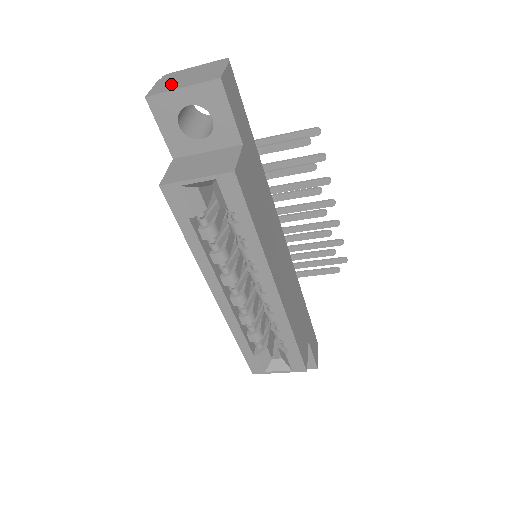
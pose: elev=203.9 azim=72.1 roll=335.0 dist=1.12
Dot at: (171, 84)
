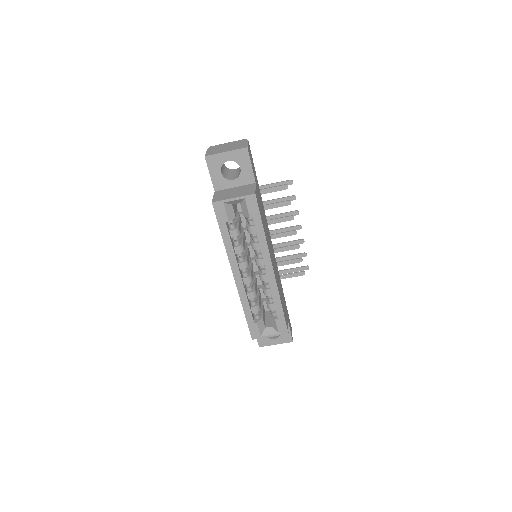
Dot at: (218, 150)
